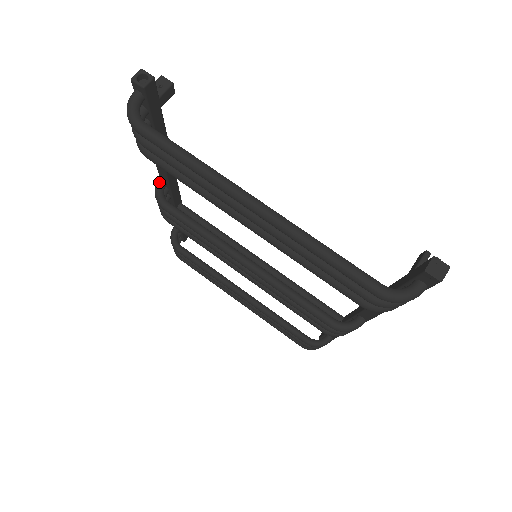
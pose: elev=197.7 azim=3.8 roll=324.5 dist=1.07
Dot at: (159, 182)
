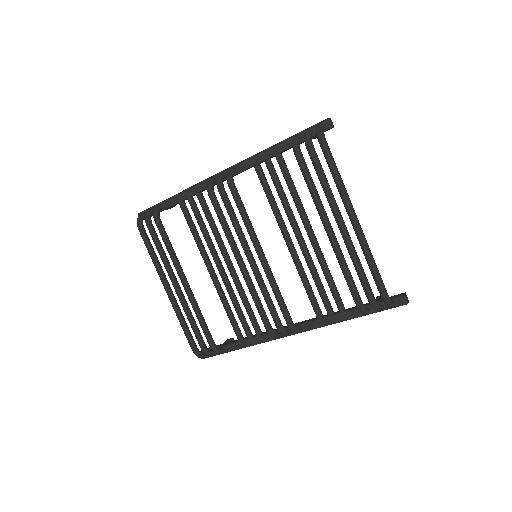
Dot at: (233, 169)
